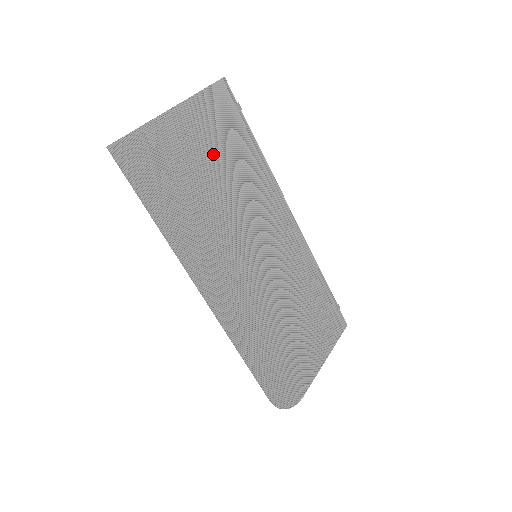
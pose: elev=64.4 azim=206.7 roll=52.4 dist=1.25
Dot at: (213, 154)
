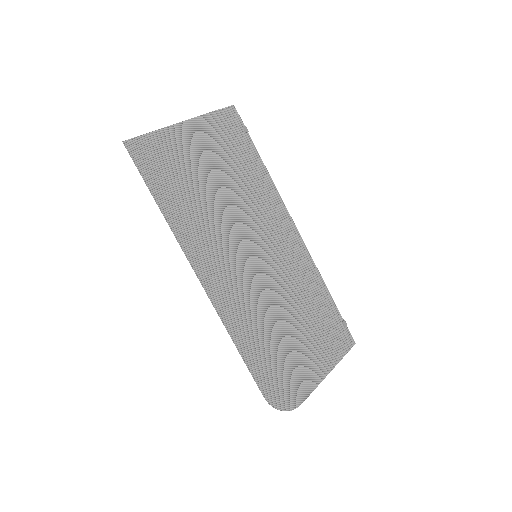
Dot at: (219, 163)
